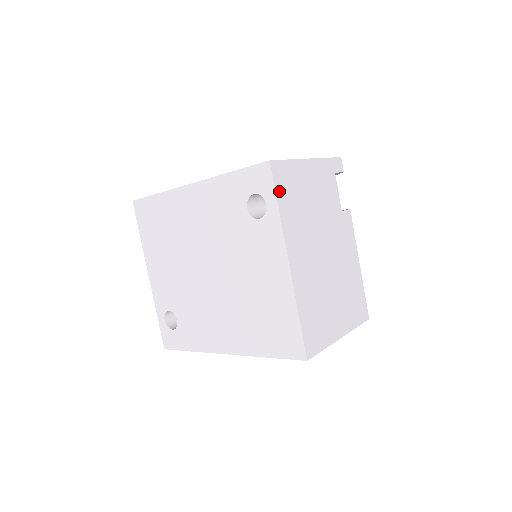
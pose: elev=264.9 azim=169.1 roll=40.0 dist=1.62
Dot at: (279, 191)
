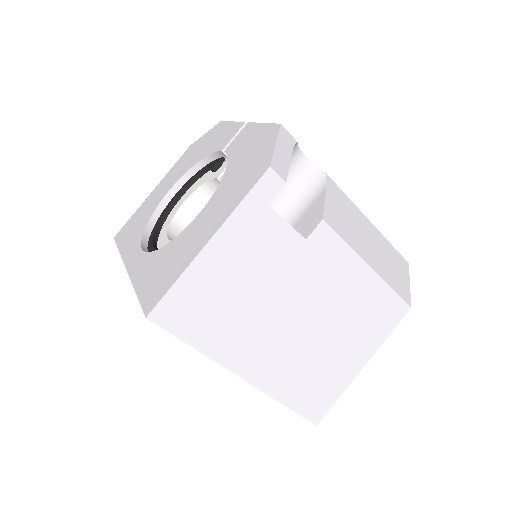
Dot at: (183, 332)
